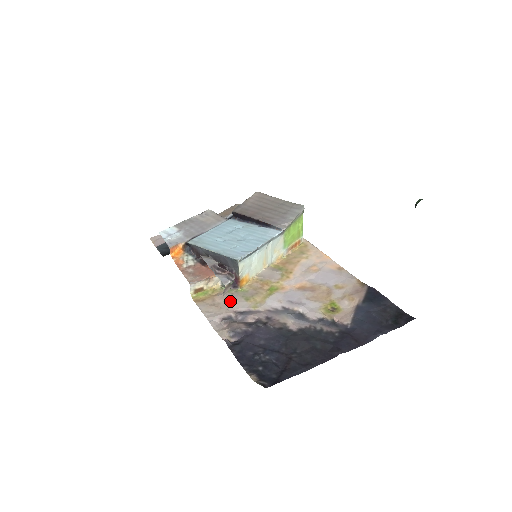
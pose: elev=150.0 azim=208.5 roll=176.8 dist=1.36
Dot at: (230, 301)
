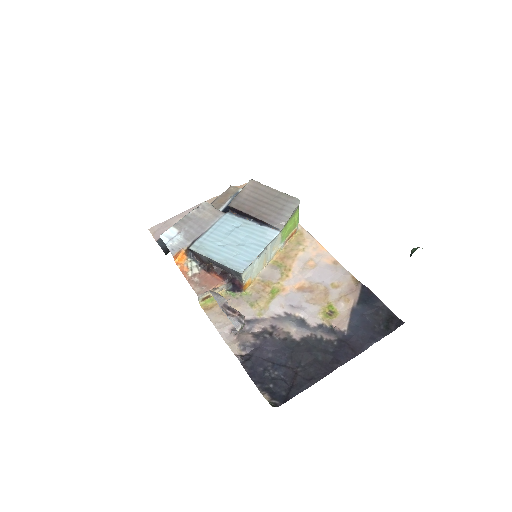
Dot at: (236, 308)
